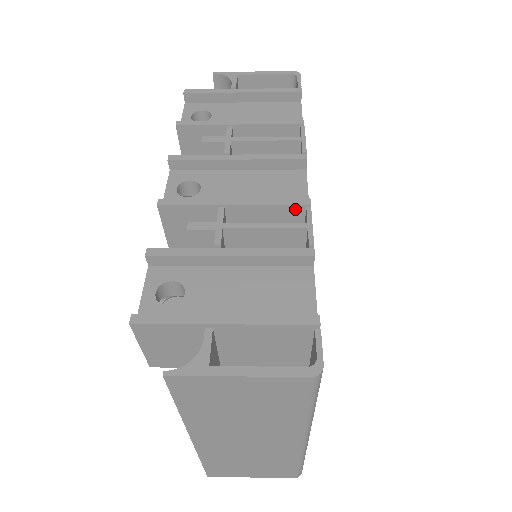
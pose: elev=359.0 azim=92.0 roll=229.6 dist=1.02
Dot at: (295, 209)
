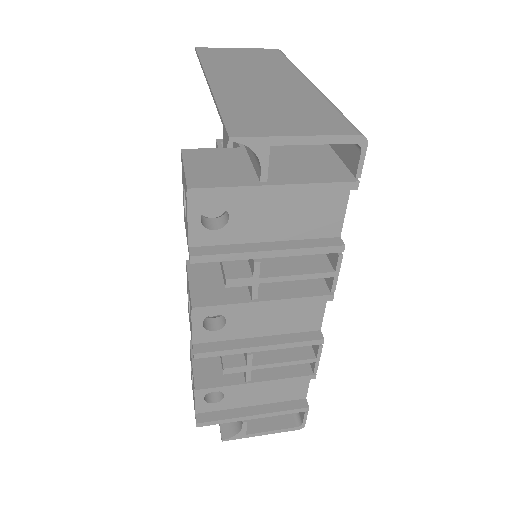
Dot at: (309, 341)
